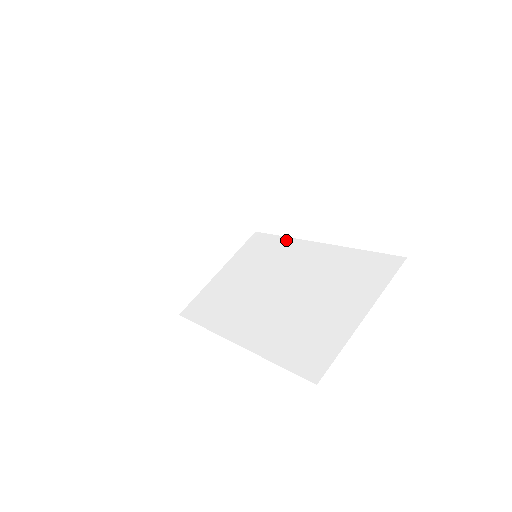
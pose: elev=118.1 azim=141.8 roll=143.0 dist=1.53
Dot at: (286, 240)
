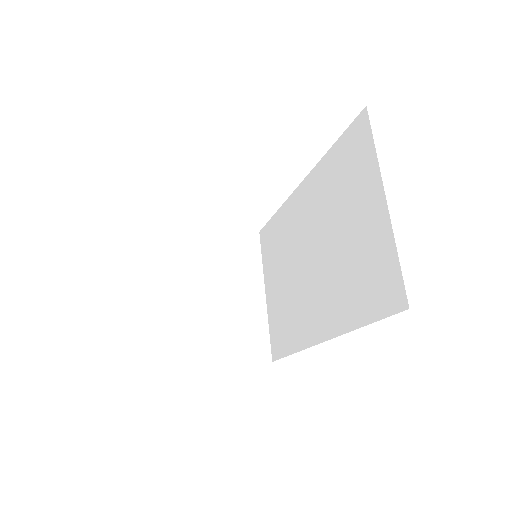
Dot at: (280, 212)
